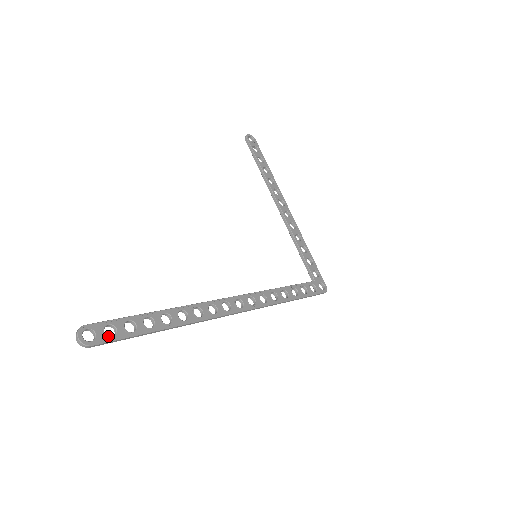
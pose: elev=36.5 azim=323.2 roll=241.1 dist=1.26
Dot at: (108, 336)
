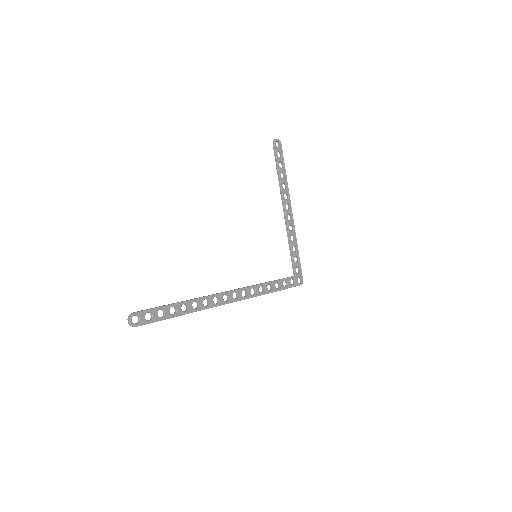
Dot at: (147, 320)
